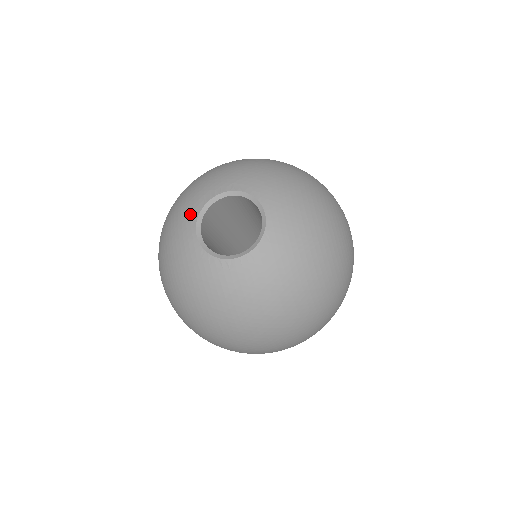
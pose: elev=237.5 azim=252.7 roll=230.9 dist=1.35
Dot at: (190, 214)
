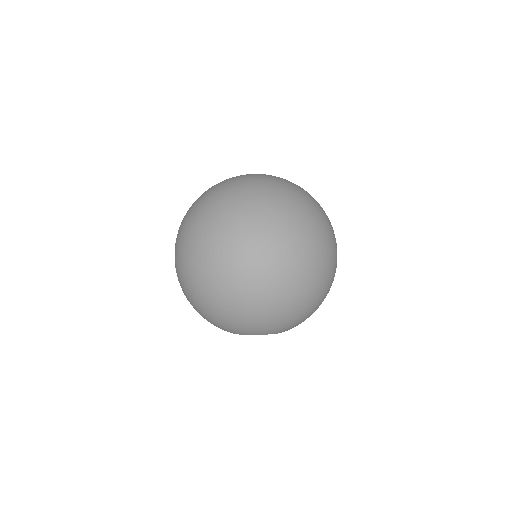
Dot at: occluded
